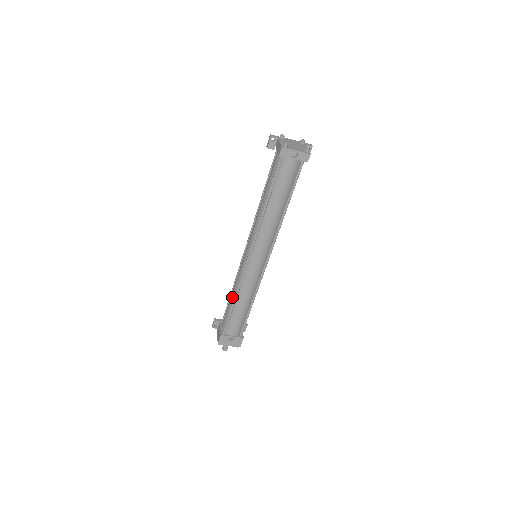
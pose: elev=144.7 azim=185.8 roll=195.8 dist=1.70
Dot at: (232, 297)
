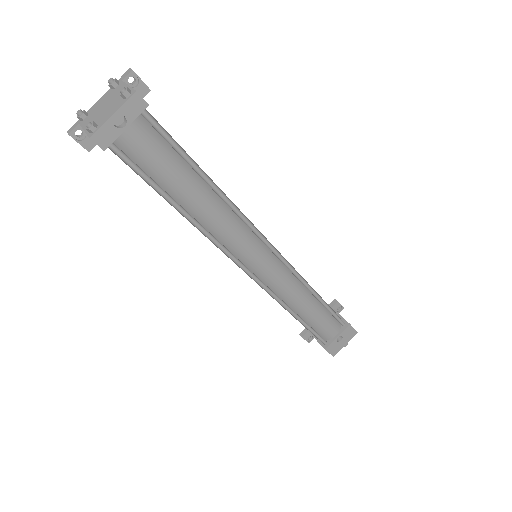
Dot at: occluded
